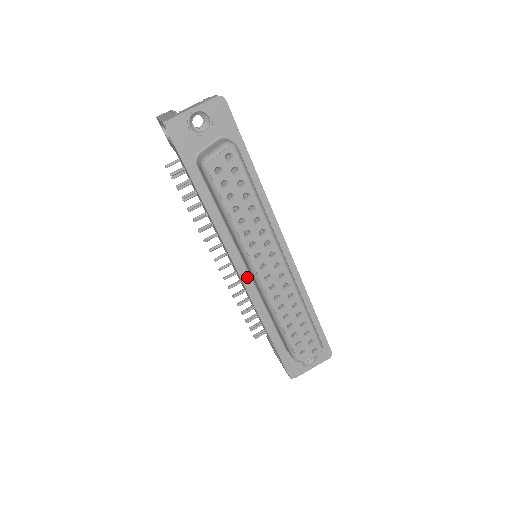
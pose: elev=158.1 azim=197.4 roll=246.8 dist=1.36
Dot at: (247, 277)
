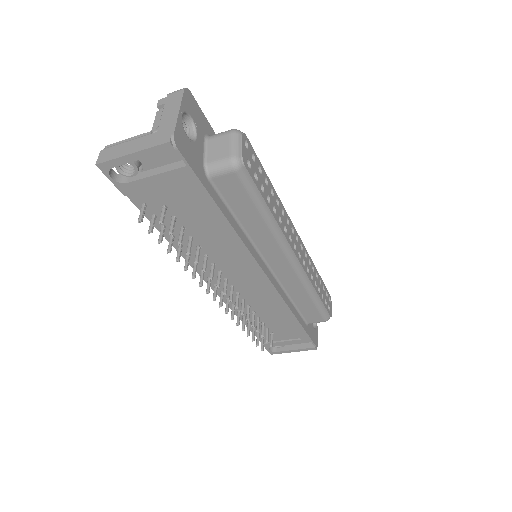
Dot at: (272, 277)
